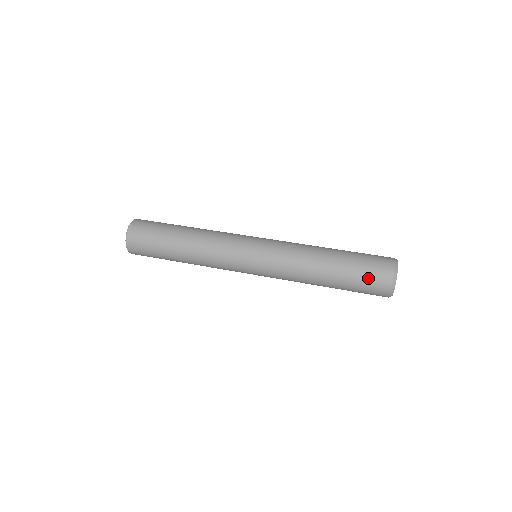
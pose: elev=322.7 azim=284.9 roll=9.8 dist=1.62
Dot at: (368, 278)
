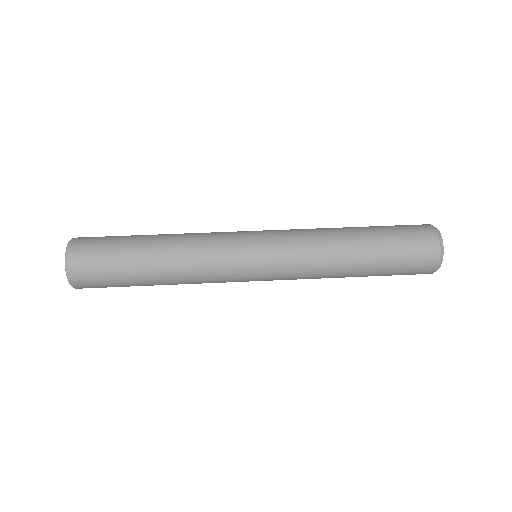
Dot at: (410, 249)
